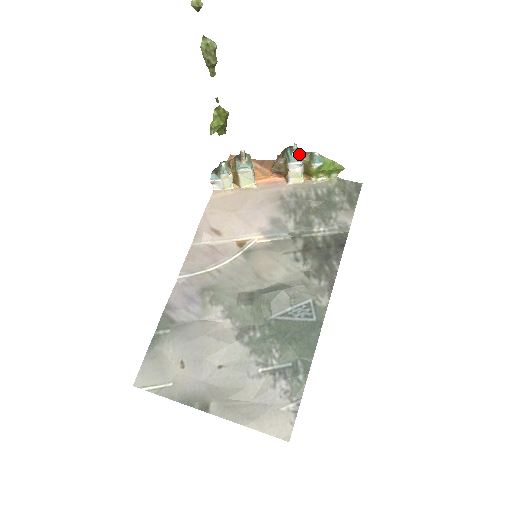
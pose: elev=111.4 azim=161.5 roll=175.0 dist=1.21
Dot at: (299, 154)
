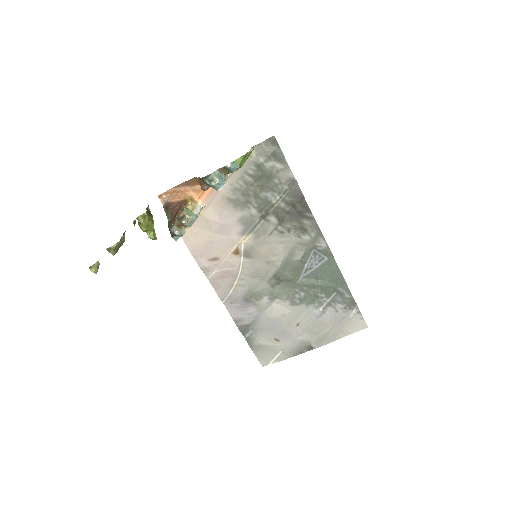
Dot at: (218, 179)
